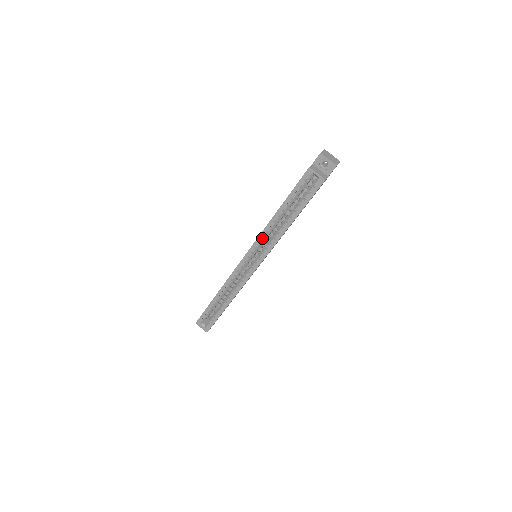
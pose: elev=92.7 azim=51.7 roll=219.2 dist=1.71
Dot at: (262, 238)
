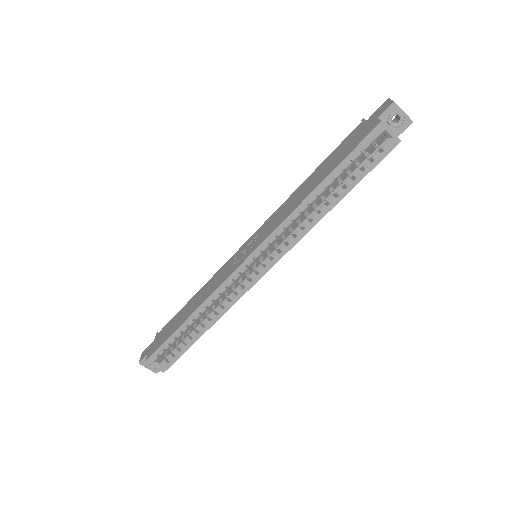
Dot at: (283, 229)
